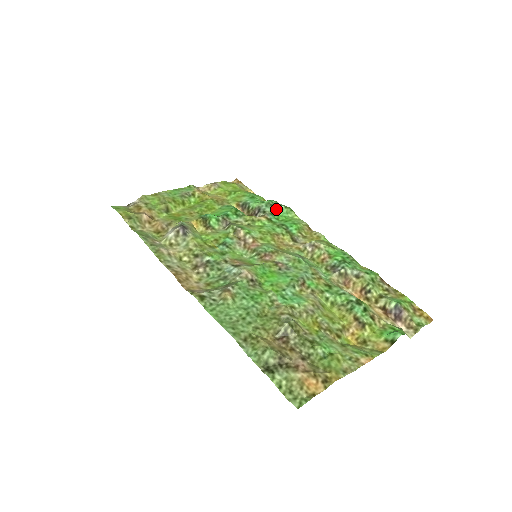
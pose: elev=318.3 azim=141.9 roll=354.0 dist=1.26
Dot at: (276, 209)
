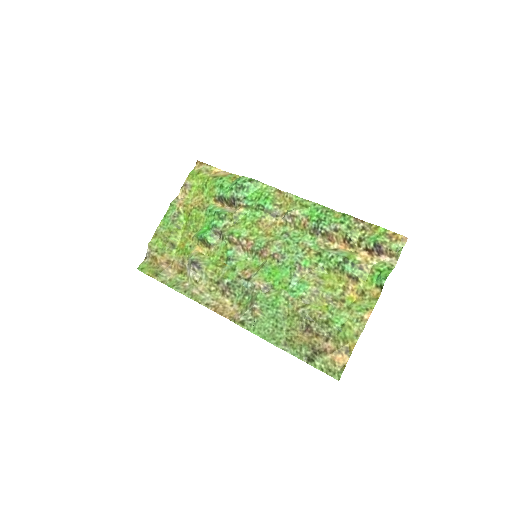
Dot at: (245, 190)
